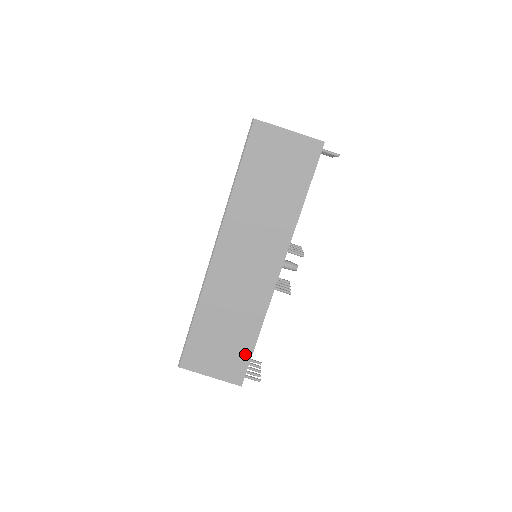
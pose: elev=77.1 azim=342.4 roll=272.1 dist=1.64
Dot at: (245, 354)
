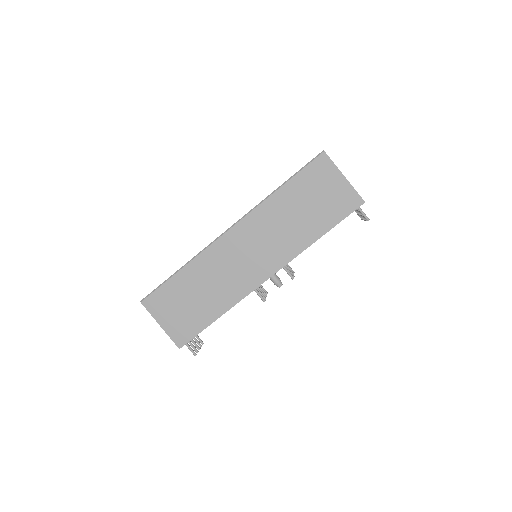
Dot at: (199, 325)
